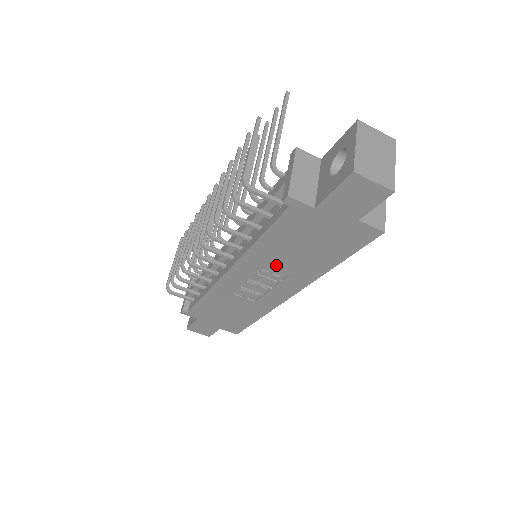
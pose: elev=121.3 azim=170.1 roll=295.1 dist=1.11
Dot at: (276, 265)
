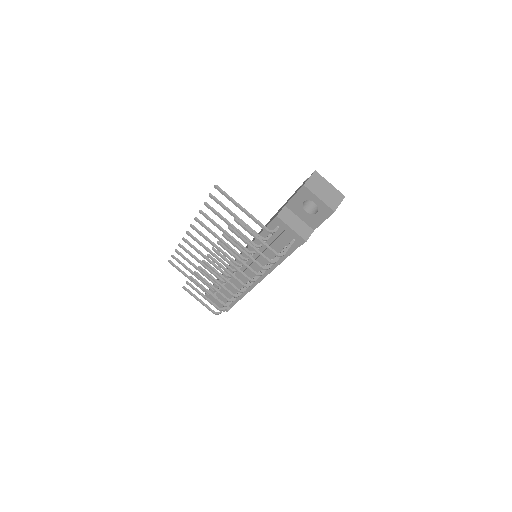
Dot at: occluded
